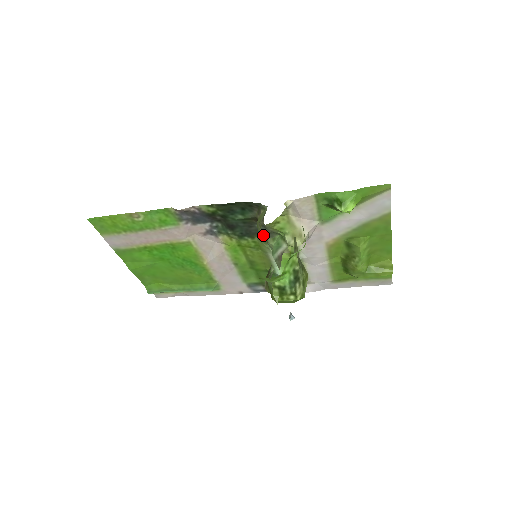
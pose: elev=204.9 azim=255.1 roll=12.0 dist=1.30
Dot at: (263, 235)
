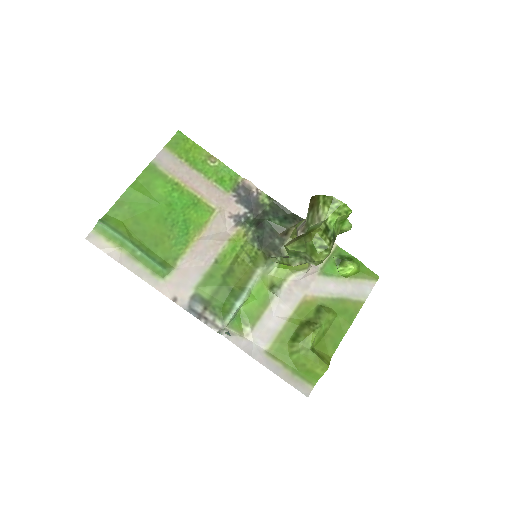
Dot at: (271, 251)
